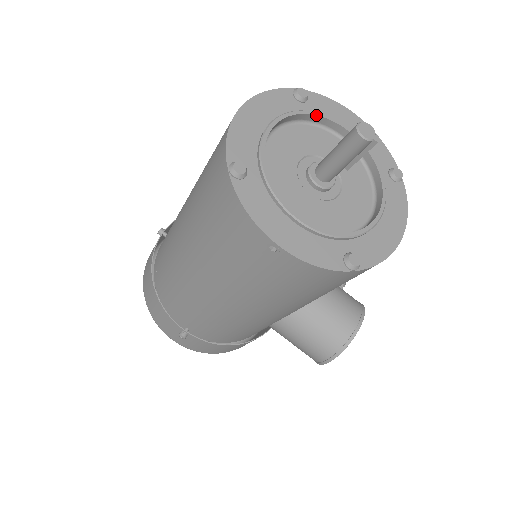
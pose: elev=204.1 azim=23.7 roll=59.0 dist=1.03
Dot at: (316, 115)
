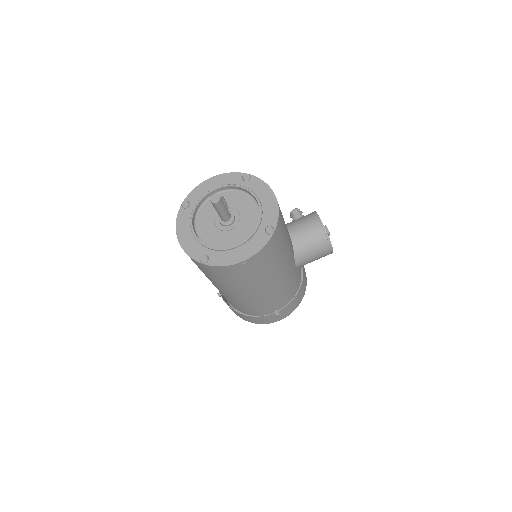
Dot at: (198, 203)
